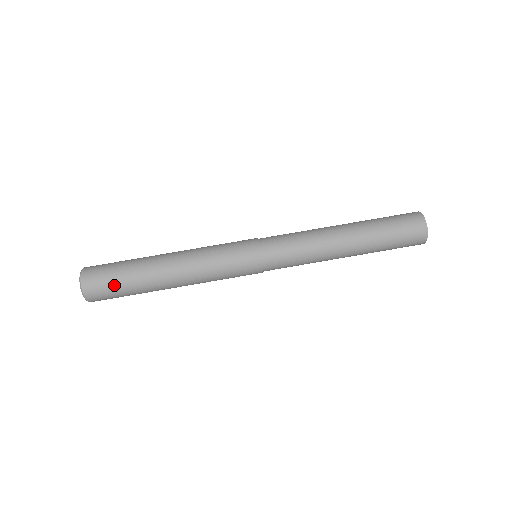
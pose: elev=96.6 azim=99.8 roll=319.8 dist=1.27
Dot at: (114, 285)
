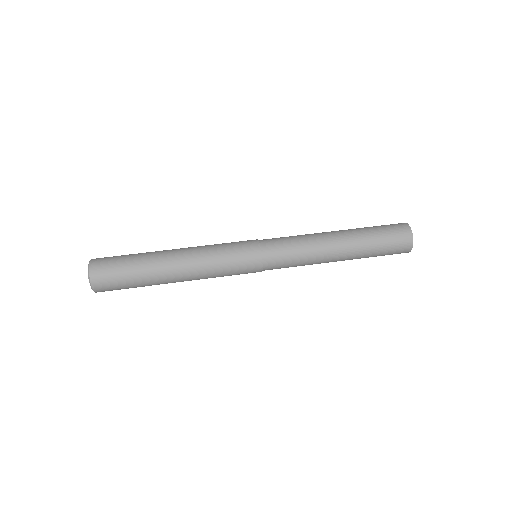
Dot at: (121, 271)
